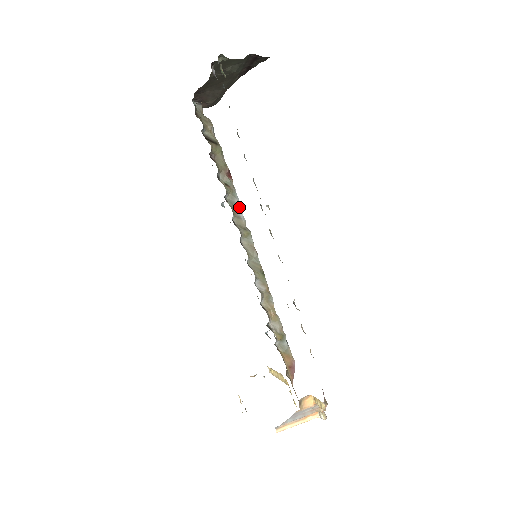
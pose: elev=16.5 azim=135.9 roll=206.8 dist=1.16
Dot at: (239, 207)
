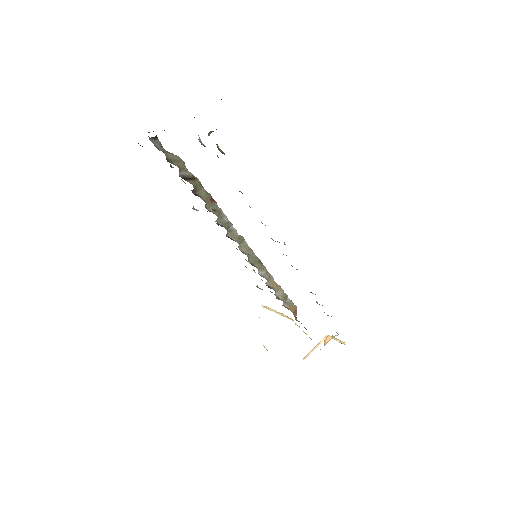
Dot at: (229, 222)
